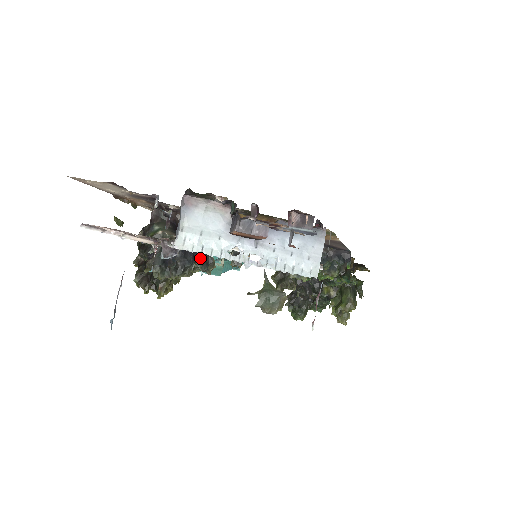
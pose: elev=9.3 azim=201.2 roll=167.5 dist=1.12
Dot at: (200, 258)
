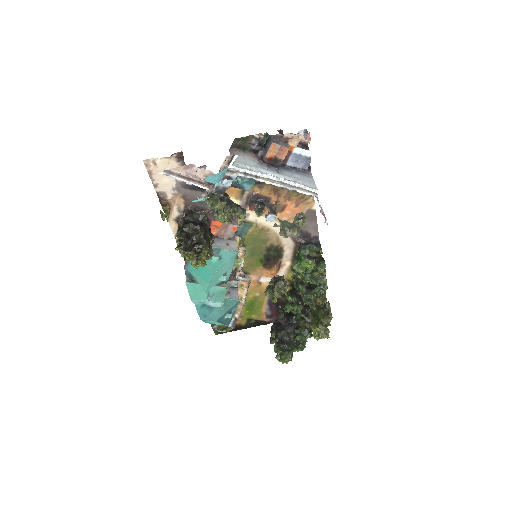
Dot at: (237, 205)
